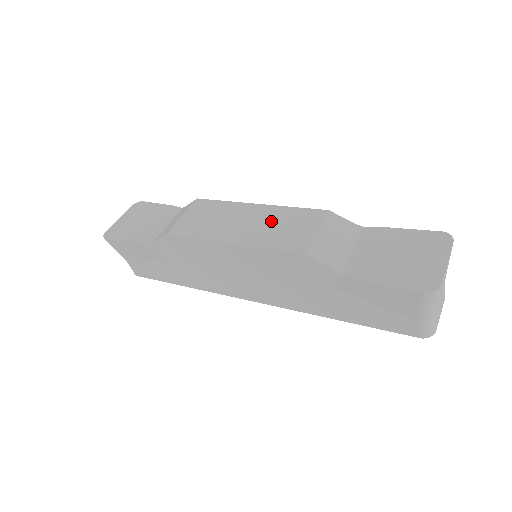
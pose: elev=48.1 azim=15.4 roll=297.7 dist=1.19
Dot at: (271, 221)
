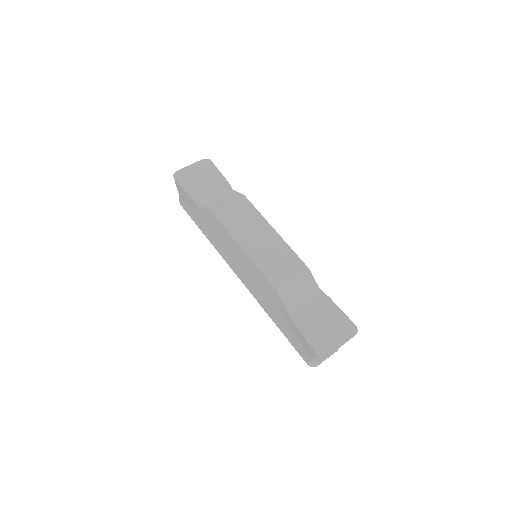
Dot at: (275, 251)
